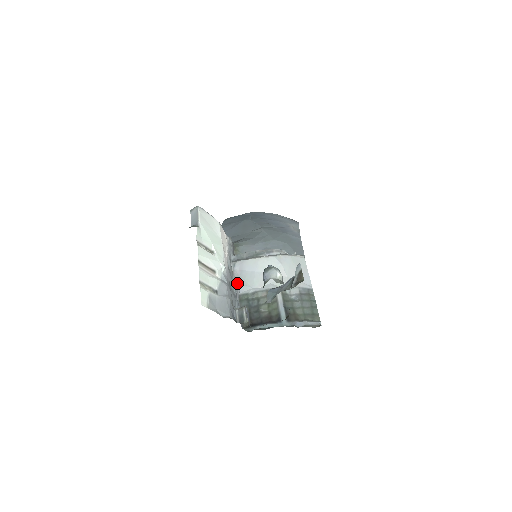
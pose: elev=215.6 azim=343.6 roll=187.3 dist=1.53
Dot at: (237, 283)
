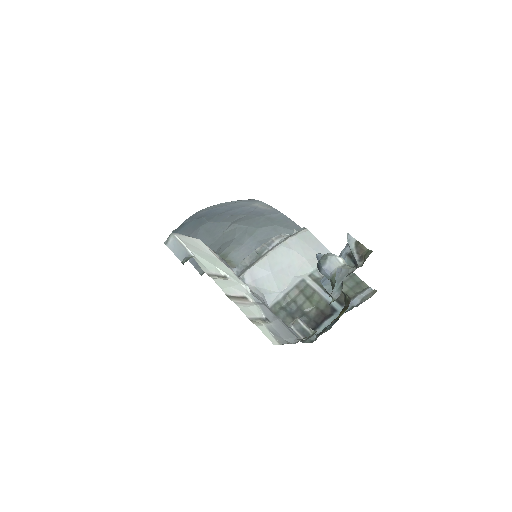
Dot at: (260, 297)
